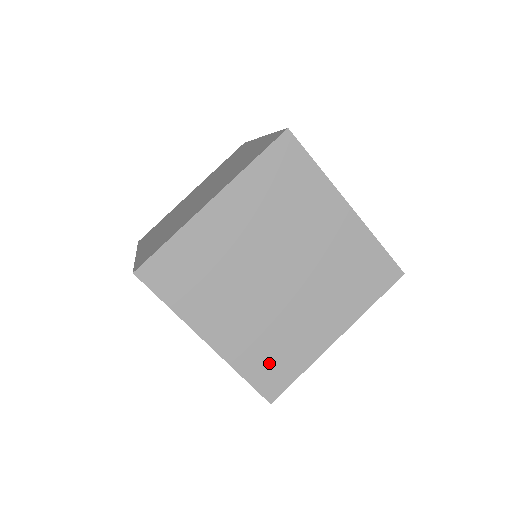
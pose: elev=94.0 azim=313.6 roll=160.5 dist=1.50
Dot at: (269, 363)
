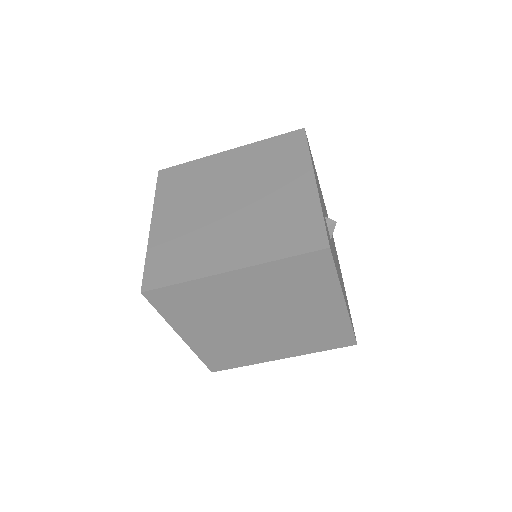
Dot at: (223, 357)
